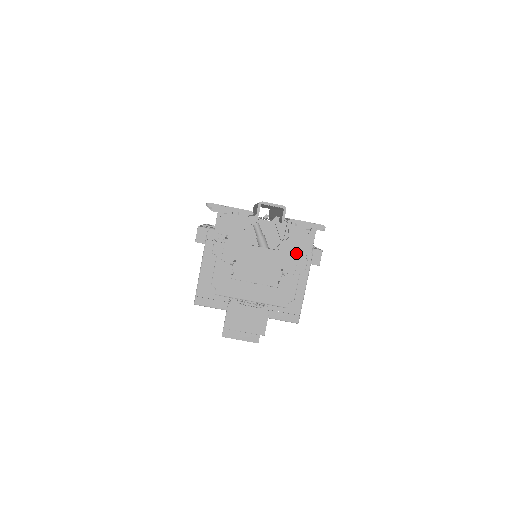
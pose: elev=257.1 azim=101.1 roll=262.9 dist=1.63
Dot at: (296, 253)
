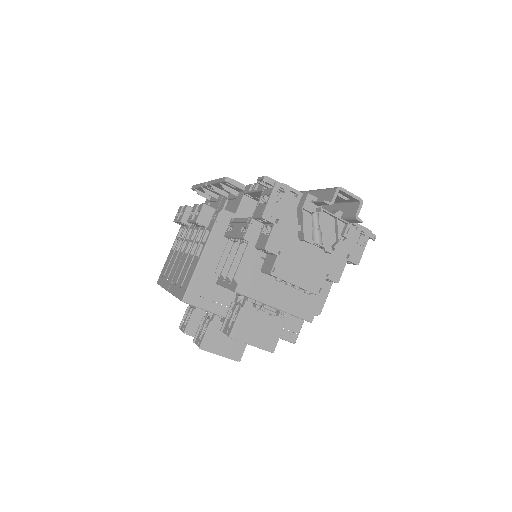
Dot at: (345, 259)
